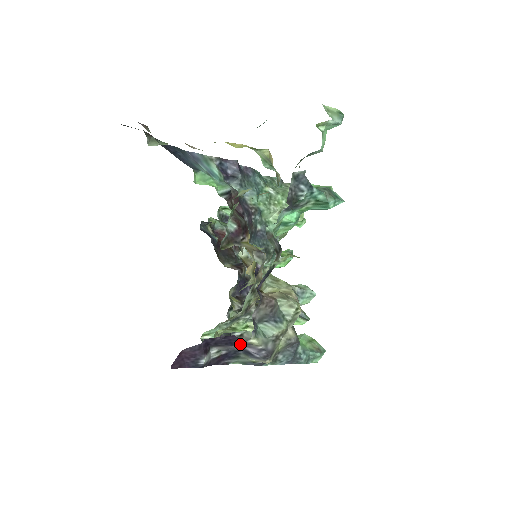
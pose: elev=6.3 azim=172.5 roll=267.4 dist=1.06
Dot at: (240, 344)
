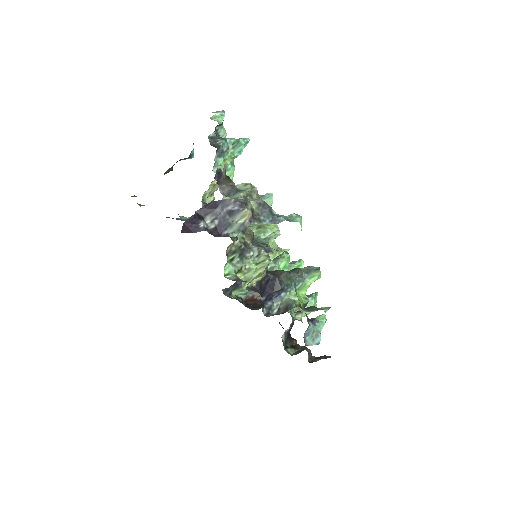
Dot at: (219, 204)
